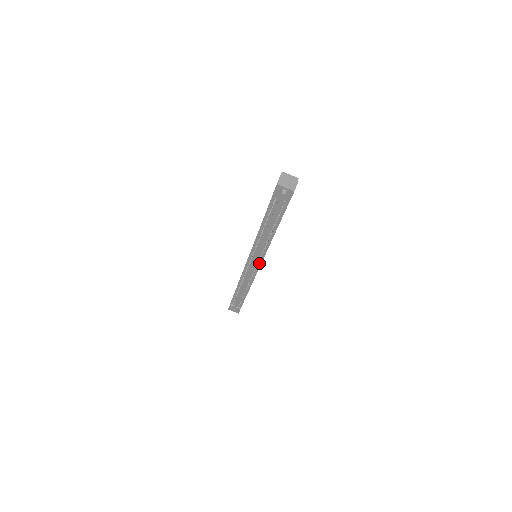
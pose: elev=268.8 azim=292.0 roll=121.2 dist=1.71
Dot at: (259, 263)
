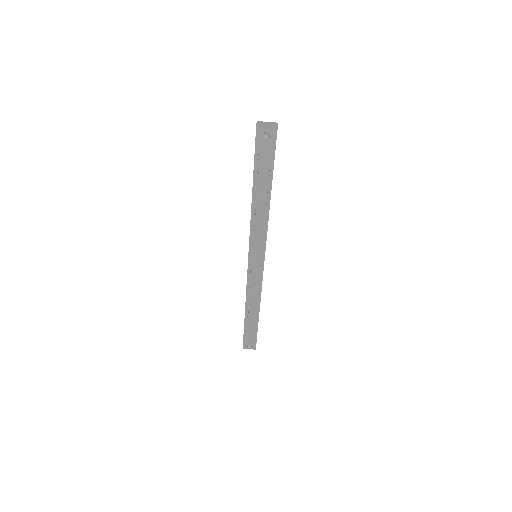
Dot at: (262, 260)
